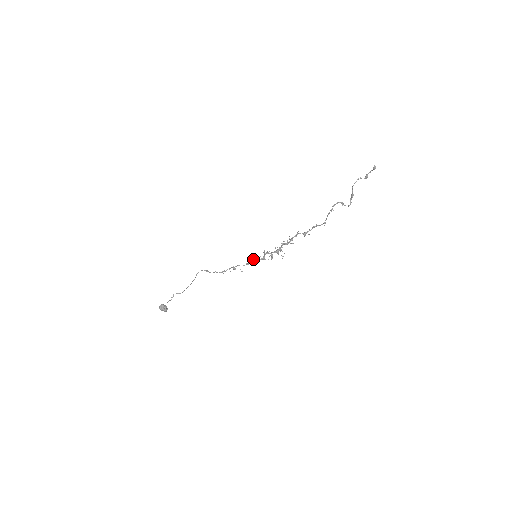
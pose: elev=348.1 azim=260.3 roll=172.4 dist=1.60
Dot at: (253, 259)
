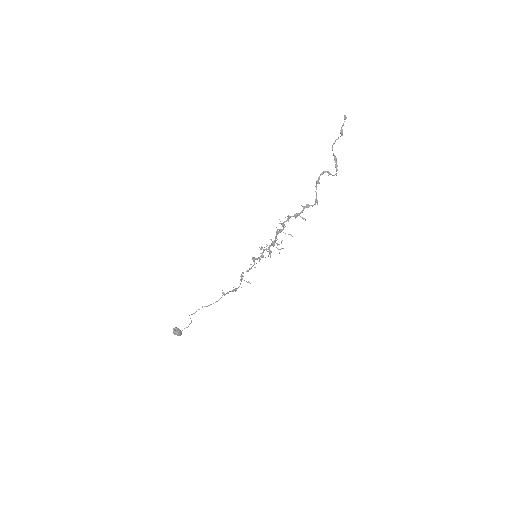
Dot at: (252, 259)
